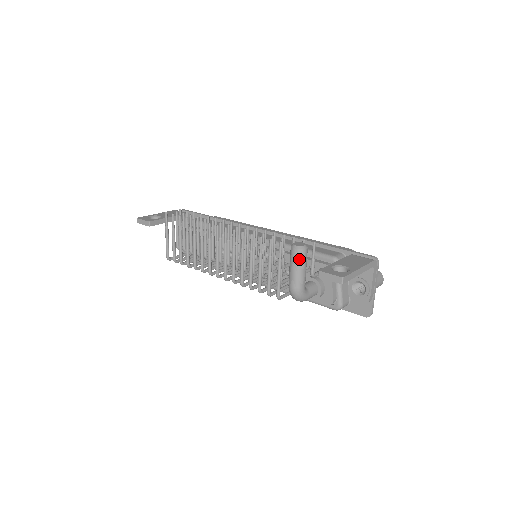
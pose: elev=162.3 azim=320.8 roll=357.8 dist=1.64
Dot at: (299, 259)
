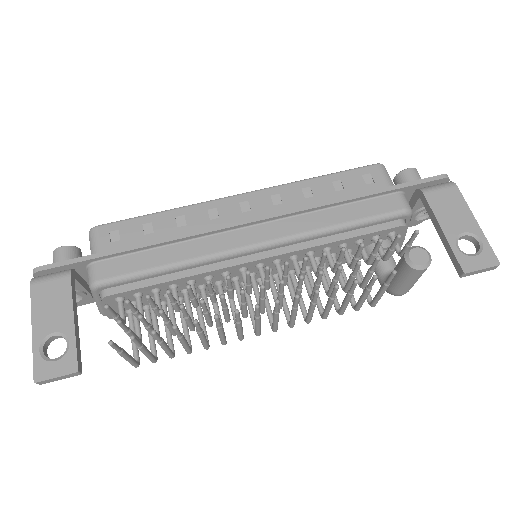
Dot at: occluded
